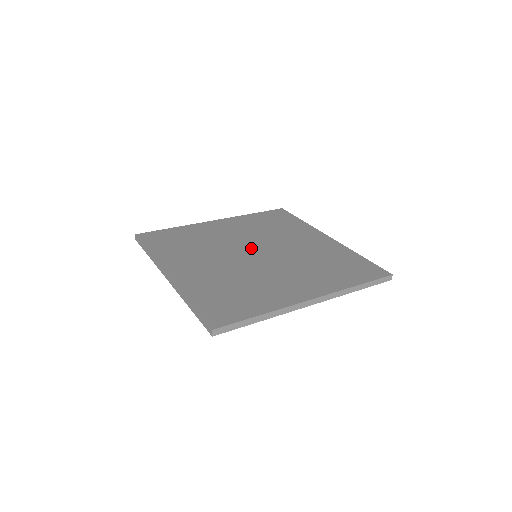
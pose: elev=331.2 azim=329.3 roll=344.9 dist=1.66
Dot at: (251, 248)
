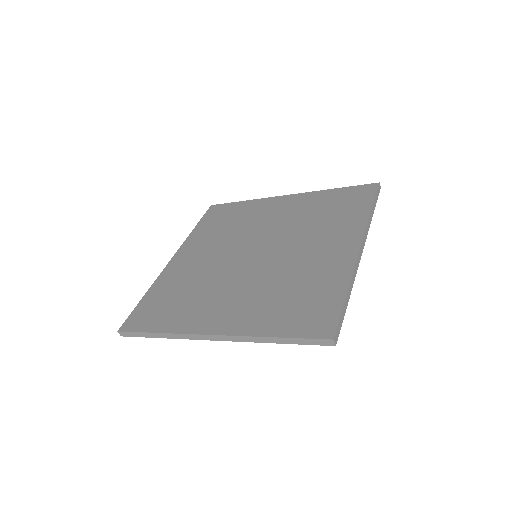
Dot at: (243, 253)
